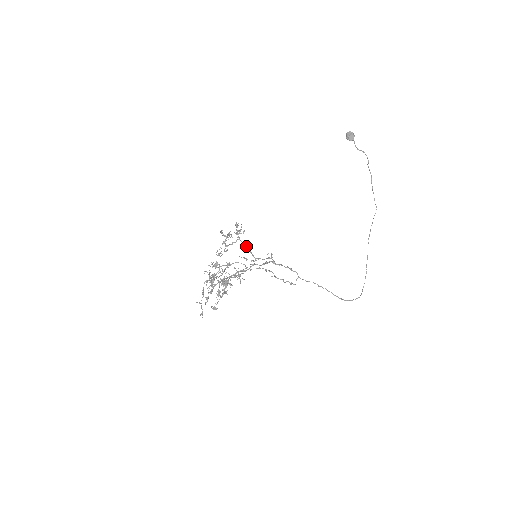
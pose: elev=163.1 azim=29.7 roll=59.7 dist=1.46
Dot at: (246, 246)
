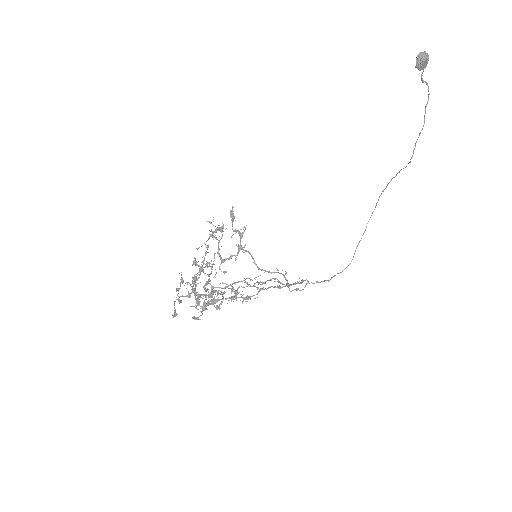
Dot at: (247, 251)
